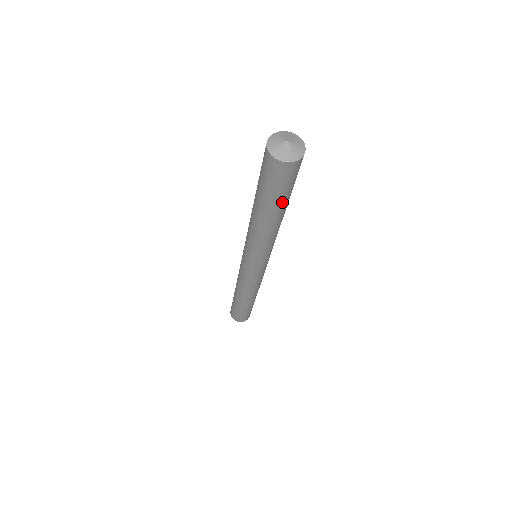
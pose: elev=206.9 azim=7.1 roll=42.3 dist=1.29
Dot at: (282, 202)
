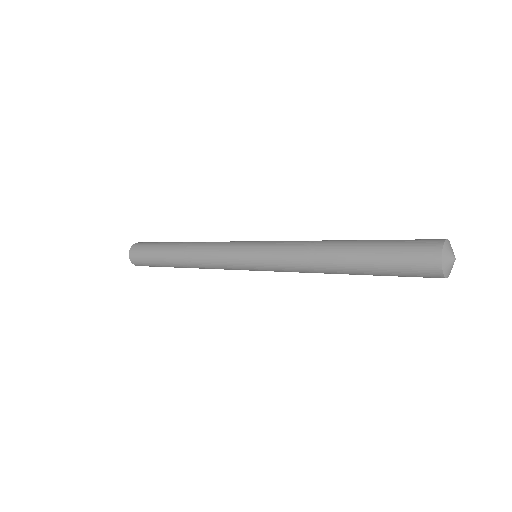
Dot at: occluded
